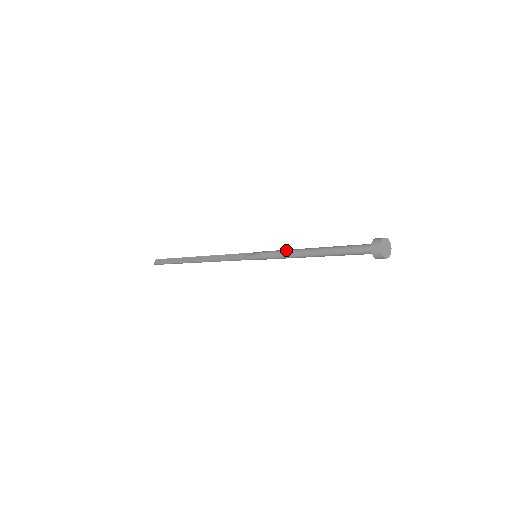
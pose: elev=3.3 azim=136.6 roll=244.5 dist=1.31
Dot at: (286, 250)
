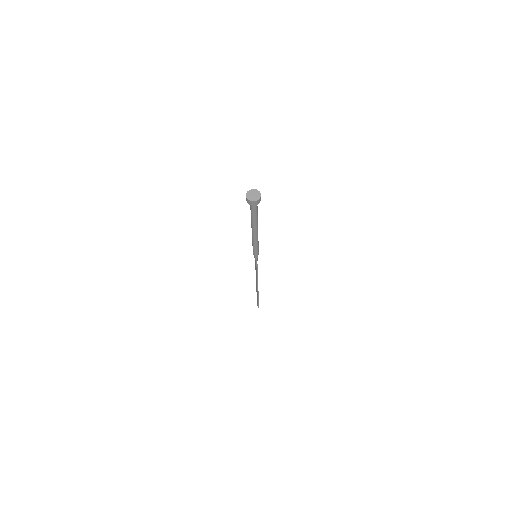
Dot at: (252, 240)
